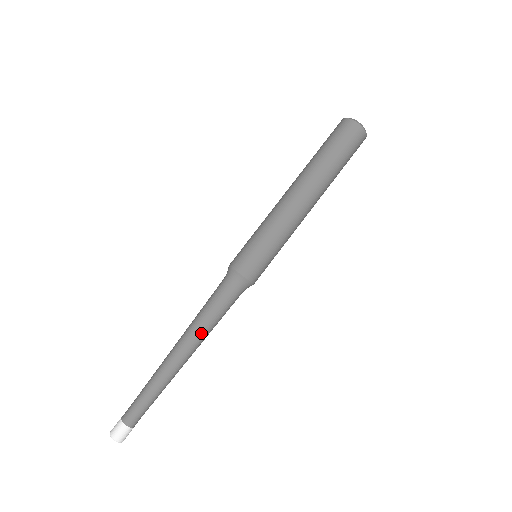
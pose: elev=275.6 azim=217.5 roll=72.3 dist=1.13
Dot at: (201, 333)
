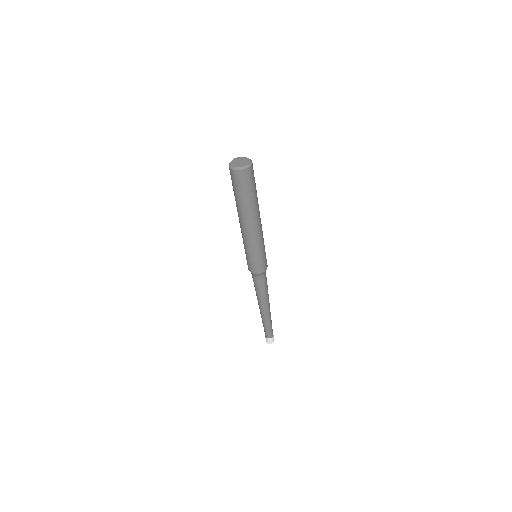
Dot at: (265, 299)
